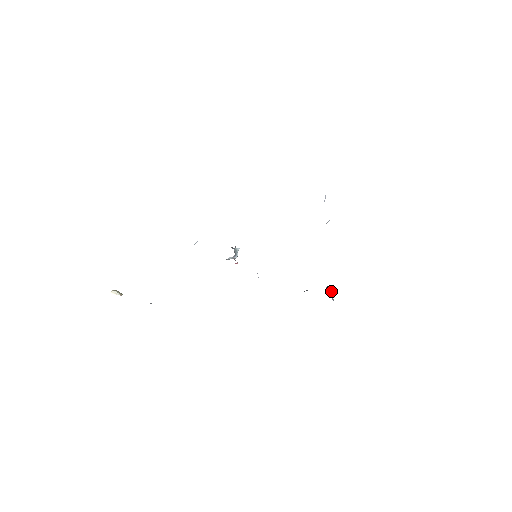
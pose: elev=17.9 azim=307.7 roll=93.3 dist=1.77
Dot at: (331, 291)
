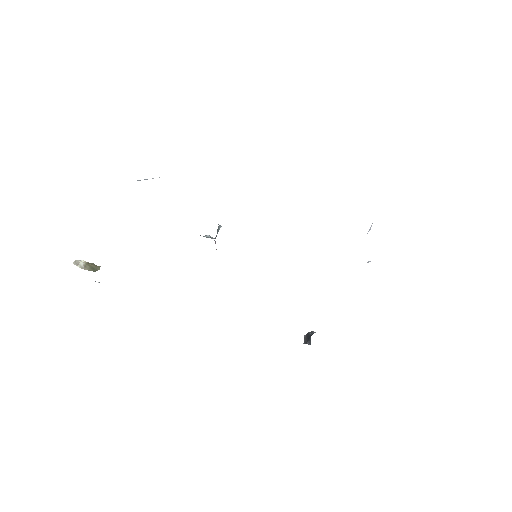
Dot at: occluded
